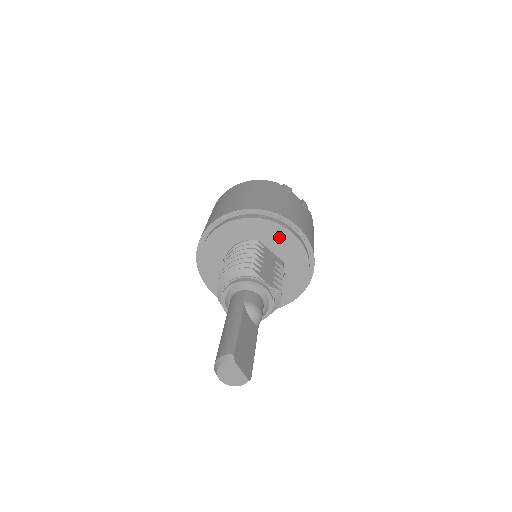
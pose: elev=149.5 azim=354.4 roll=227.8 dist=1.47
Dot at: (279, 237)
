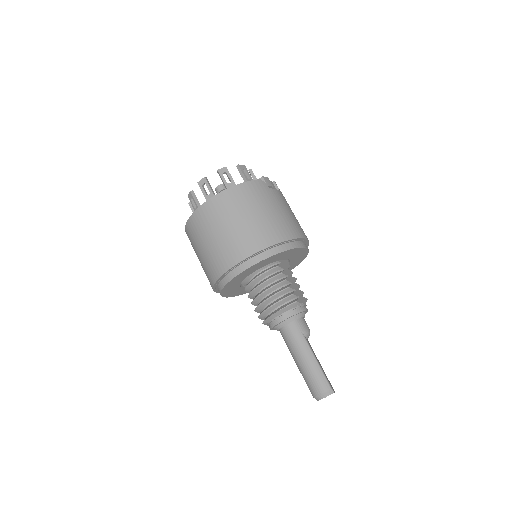
Dot at: (294, 253)
